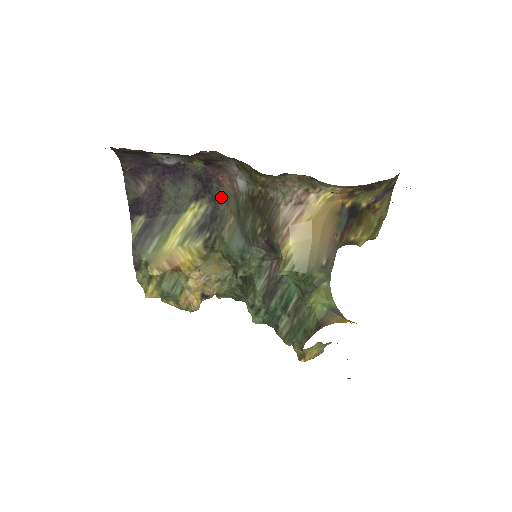
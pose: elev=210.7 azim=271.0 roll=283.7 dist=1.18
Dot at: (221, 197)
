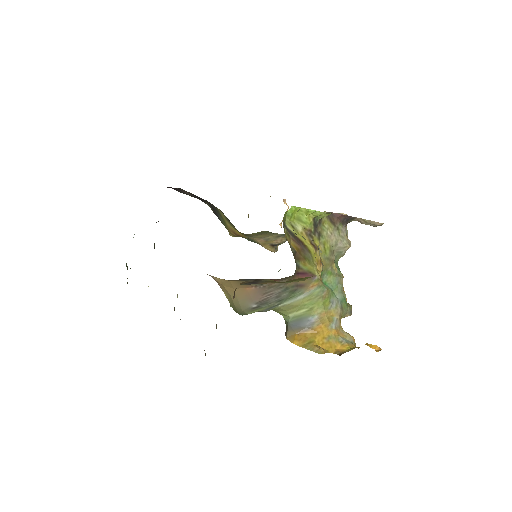
Dot at: occluded
